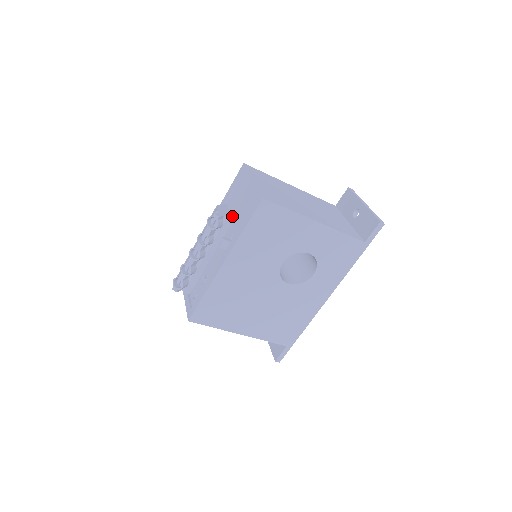
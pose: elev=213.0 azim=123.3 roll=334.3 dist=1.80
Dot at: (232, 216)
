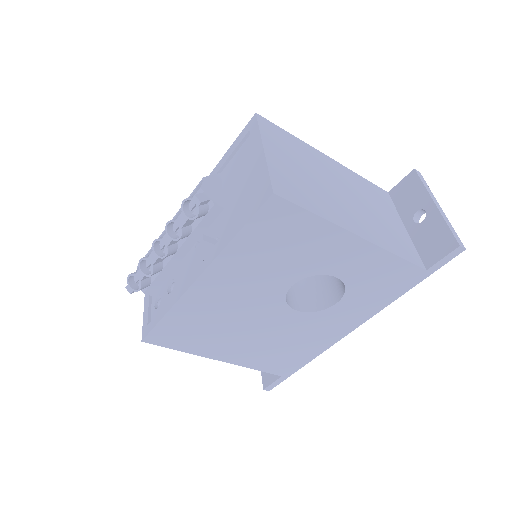
Dot at: (224, 200)
